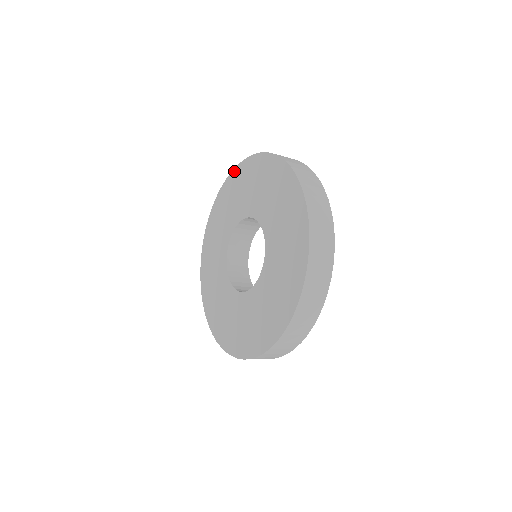
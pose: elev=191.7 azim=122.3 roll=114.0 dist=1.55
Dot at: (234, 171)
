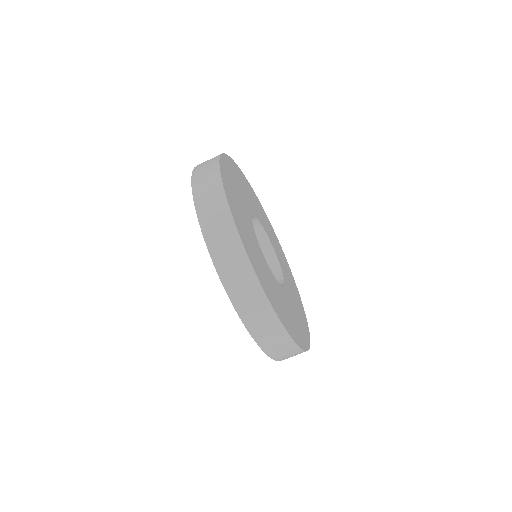
Dot at: occluded
